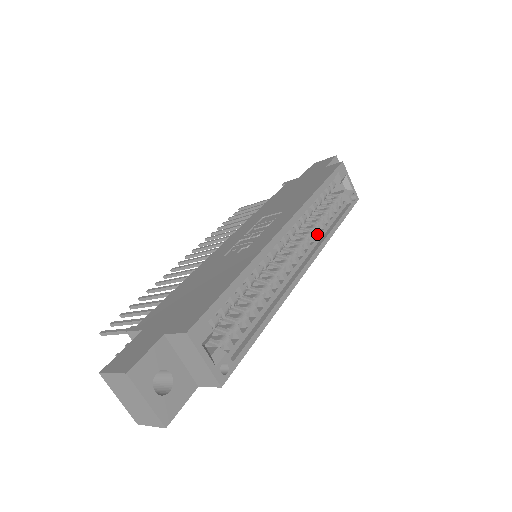
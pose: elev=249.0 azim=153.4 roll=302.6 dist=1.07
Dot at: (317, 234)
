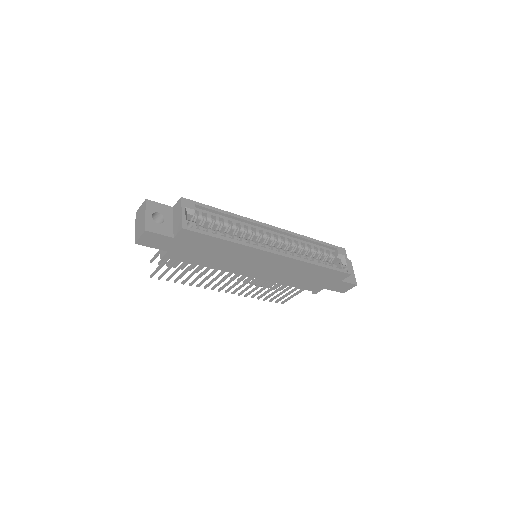
Dot at: (300, 257)
